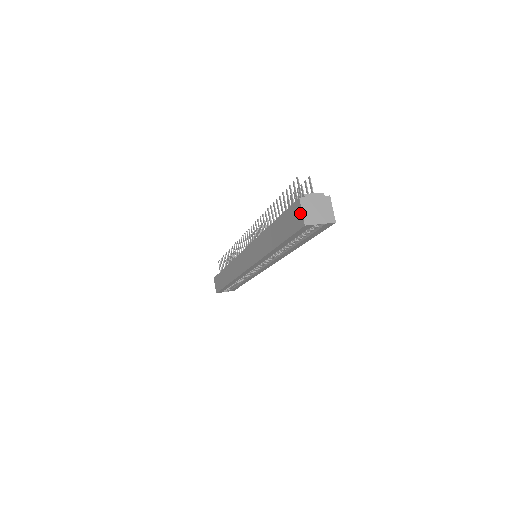
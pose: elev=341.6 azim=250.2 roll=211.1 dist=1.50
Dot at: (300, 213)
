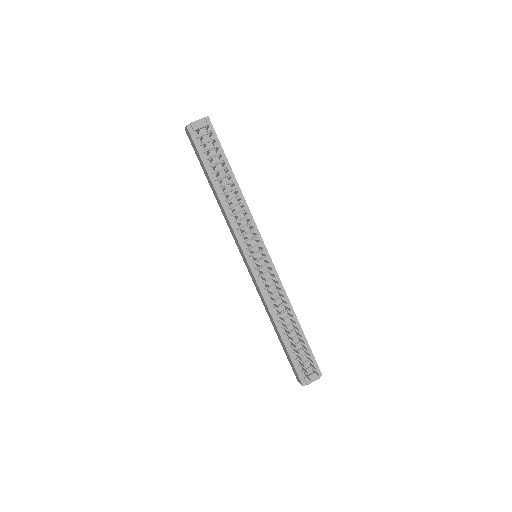
Dot at: (299, 381)
